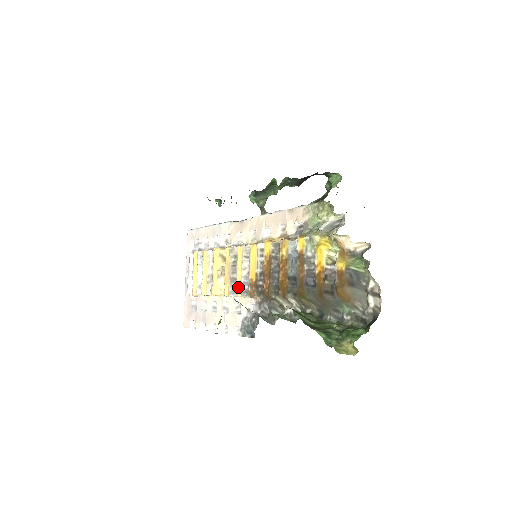
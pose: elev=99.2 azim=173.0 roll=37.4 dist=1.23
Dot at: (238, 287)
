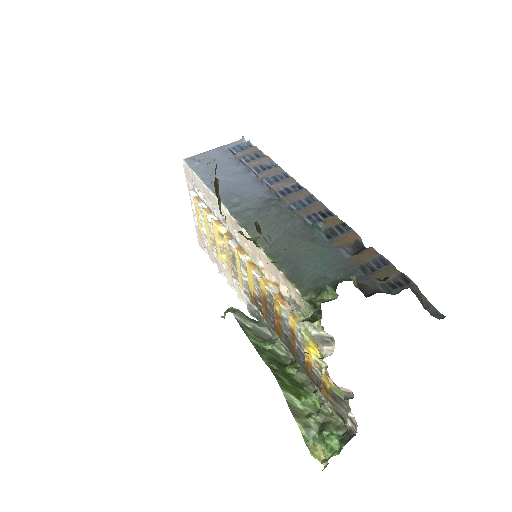
Dot at: (240, 282)
